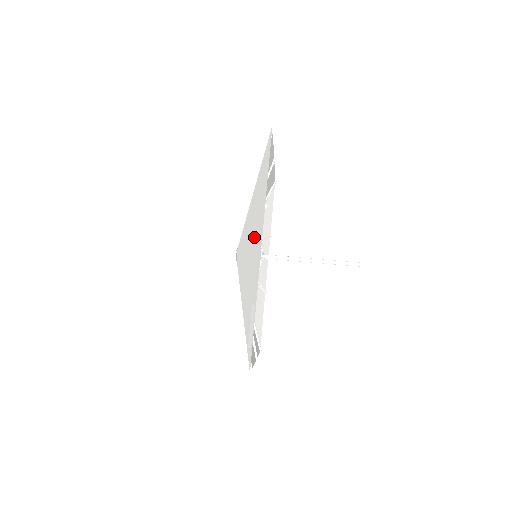
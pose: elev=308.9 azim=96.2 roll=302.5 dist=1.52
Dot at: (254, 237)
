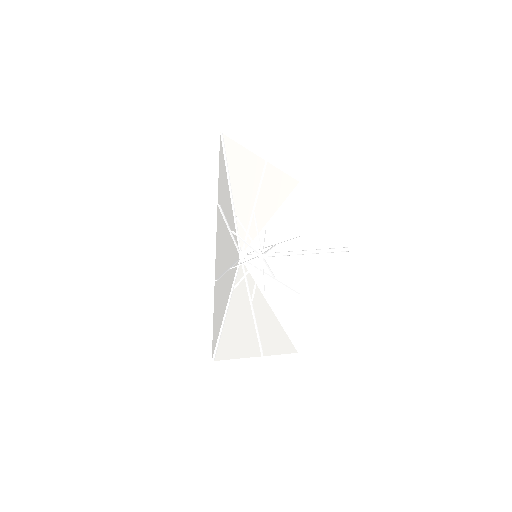
Dot at: (223, 237)
